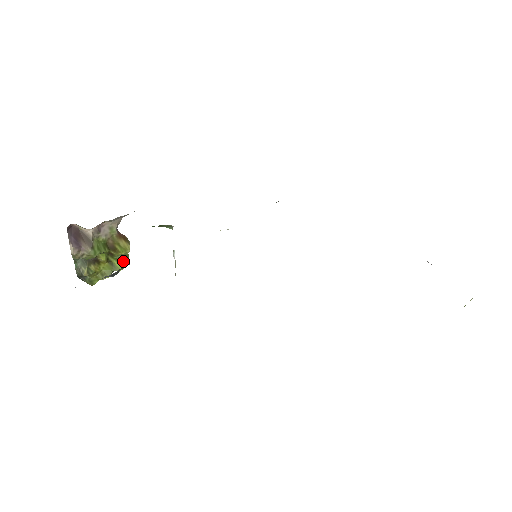
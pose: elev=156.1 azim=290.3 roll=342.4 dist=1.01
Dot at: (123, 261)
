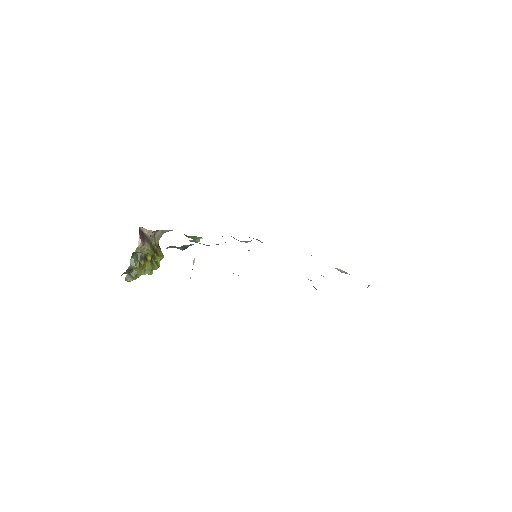
Dot at: (158, 264)
